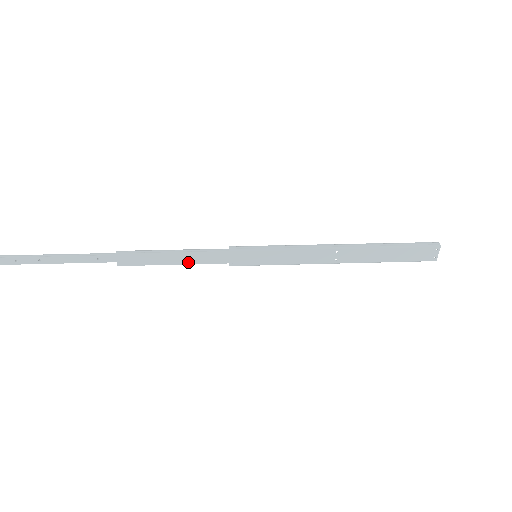
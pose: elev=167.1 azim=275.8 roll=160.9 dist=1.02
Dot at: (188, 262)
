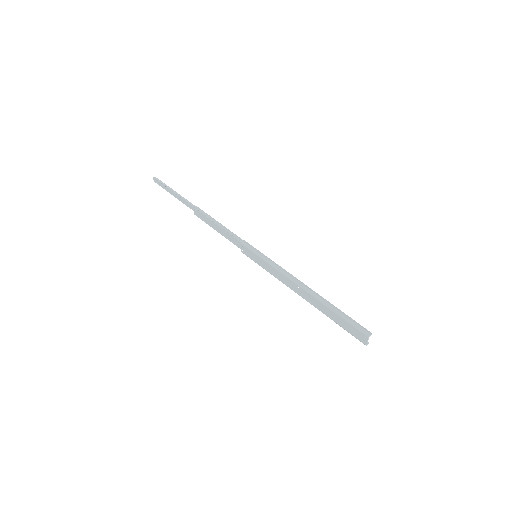
Dot at: (223, 235)
